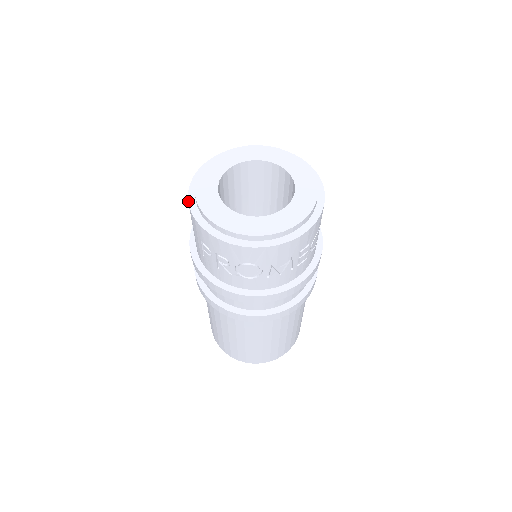
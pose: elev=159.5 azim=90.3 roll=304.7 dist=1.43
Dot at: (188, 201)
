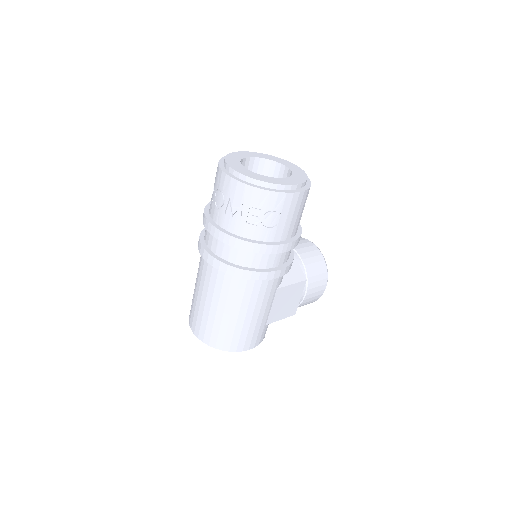
Dot at: occluded
